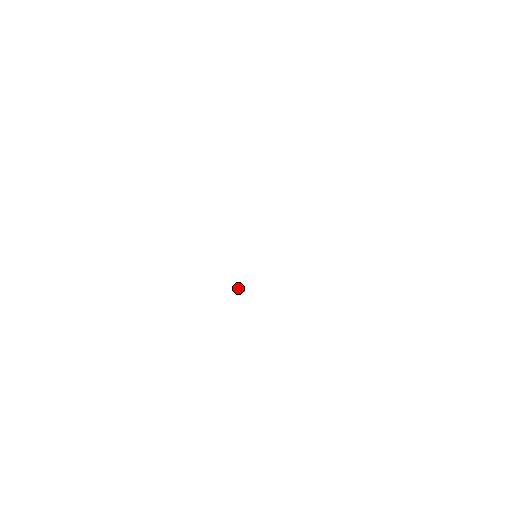
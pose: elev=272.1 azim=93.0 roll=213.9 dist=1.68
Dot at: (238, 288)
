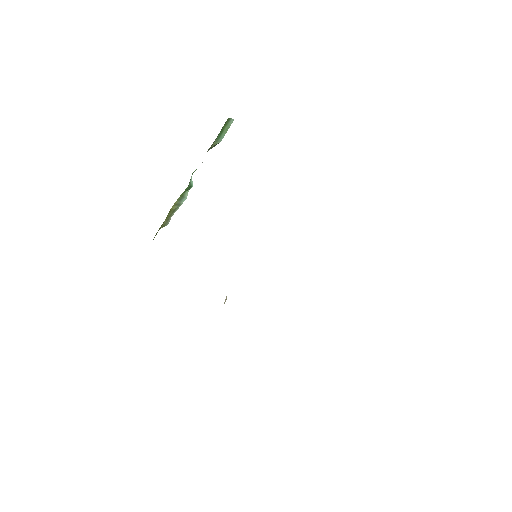
Dot at: occluded
